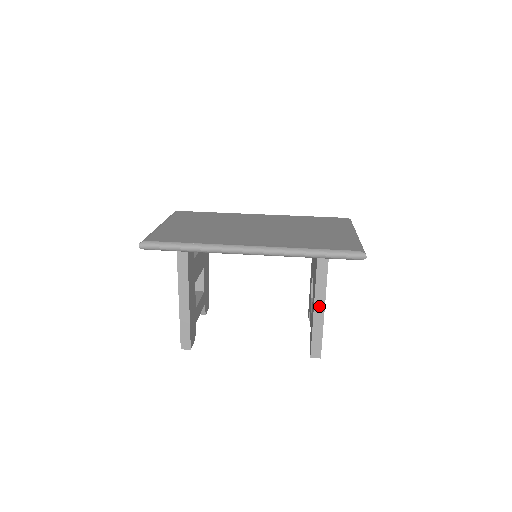
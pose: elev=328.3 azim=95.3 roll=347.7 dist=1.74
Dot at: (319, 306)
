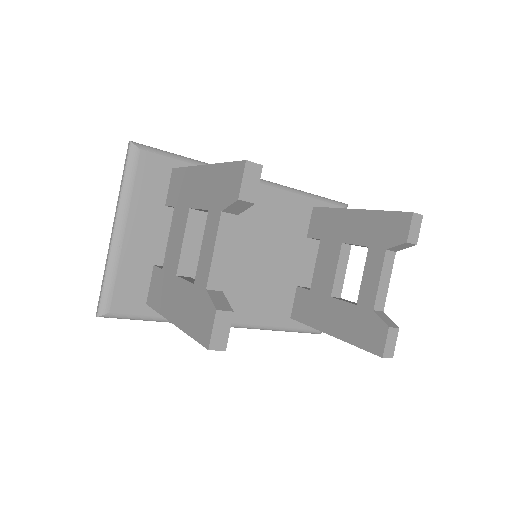
Dot at: occluded
